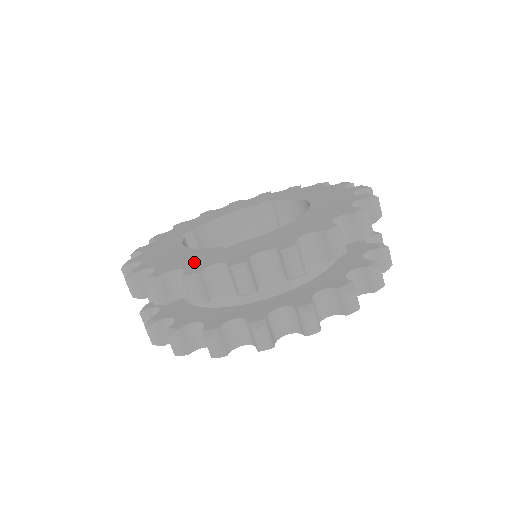
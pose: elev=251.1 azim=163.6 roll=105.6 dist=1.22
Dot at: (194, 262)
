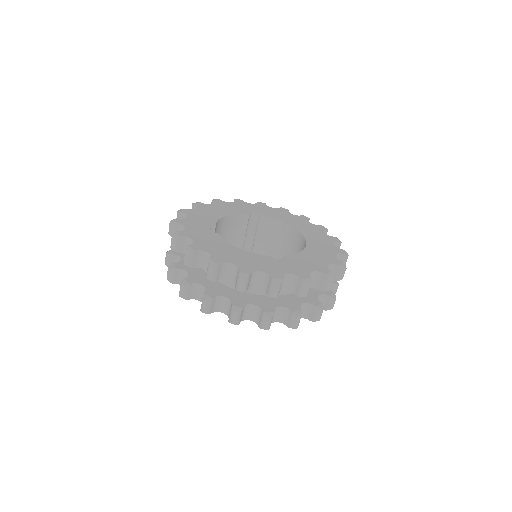
Dot at: (267, 267)
